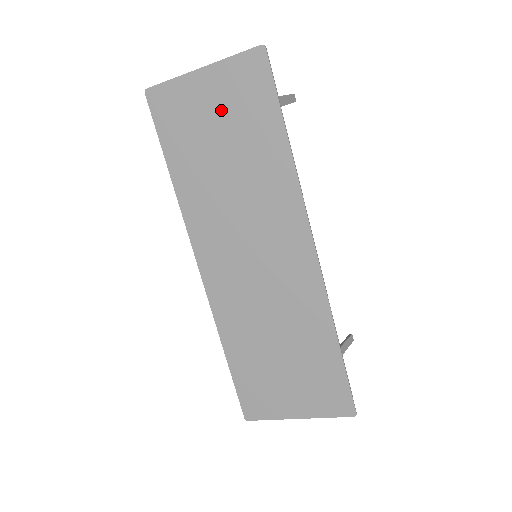
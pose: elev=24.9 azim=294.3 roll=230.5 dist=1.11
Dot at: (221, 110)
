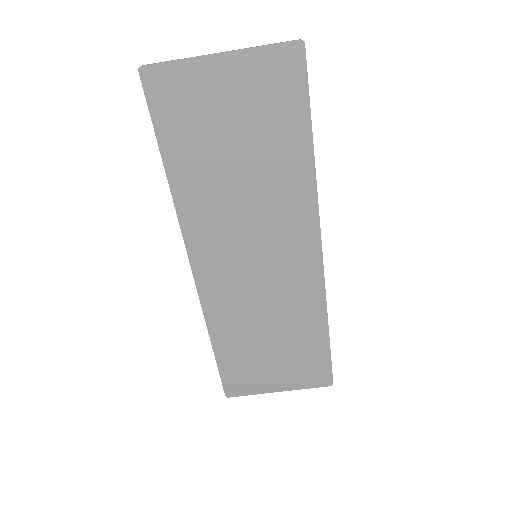
Dot at: (240, 106)
